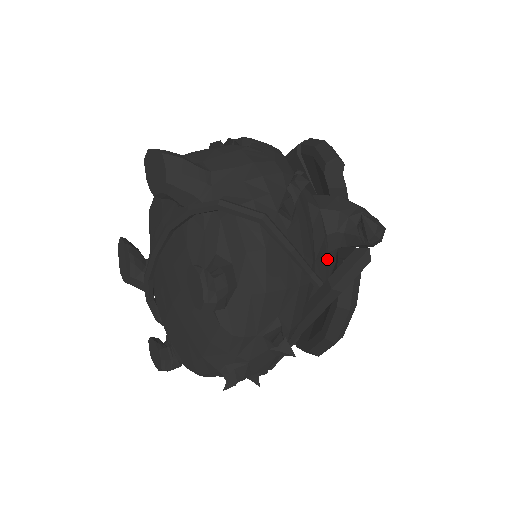
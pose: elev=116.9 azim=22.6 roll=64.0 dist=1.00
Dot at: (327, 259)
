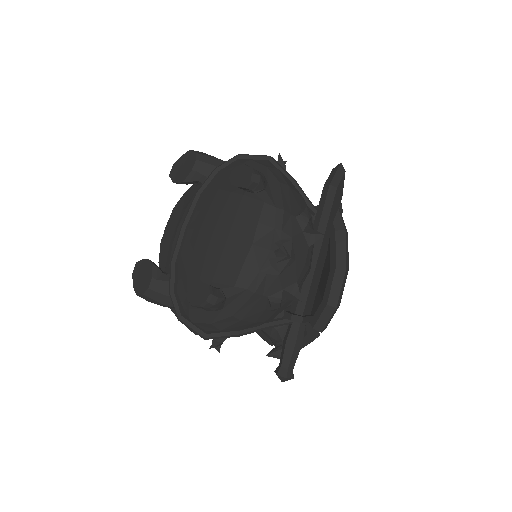
Dot at: occluded
